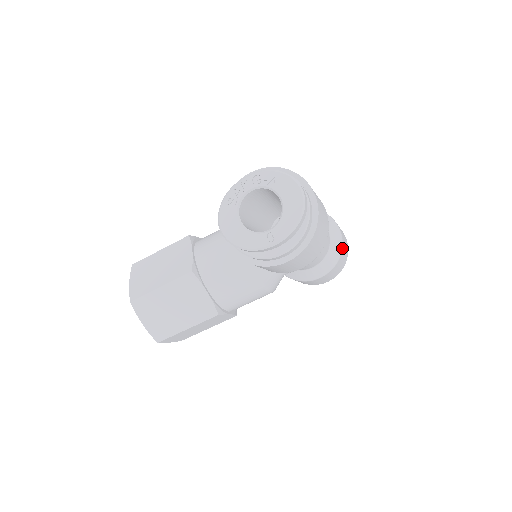
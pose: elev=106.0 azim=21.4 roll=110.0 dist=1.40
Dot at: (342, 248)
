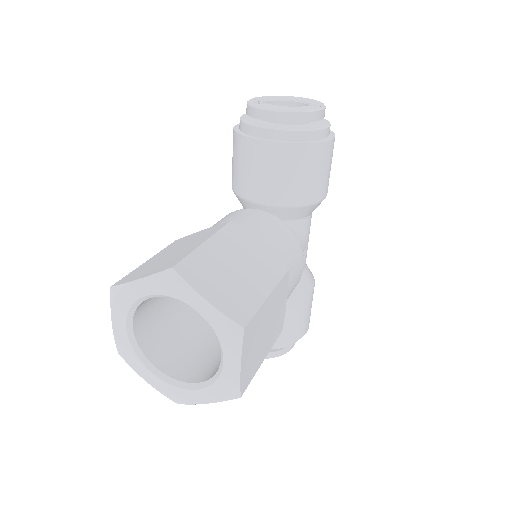
Dot at: occluded
